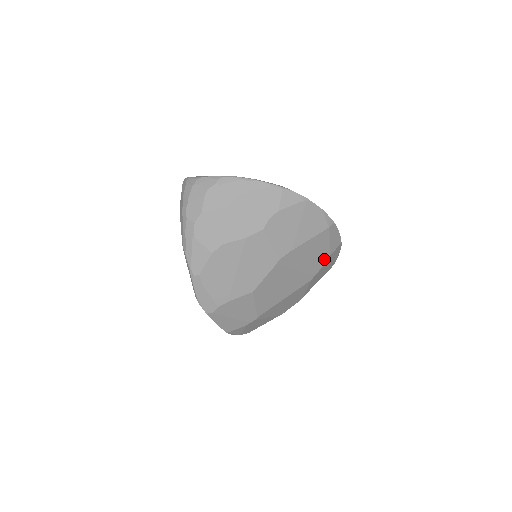
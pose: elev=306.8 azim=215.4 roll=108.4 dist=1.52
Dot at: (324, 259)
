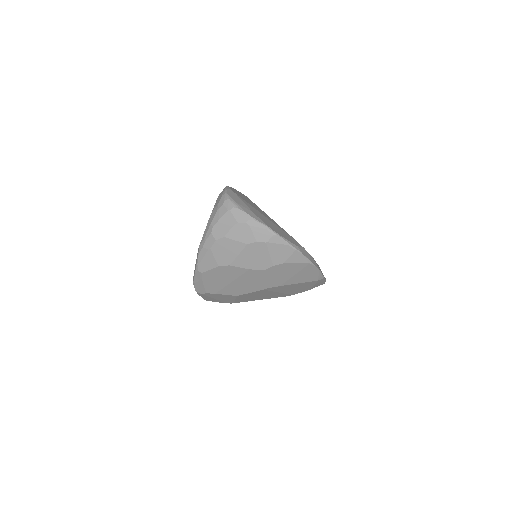
Dot at: (304, 290)
